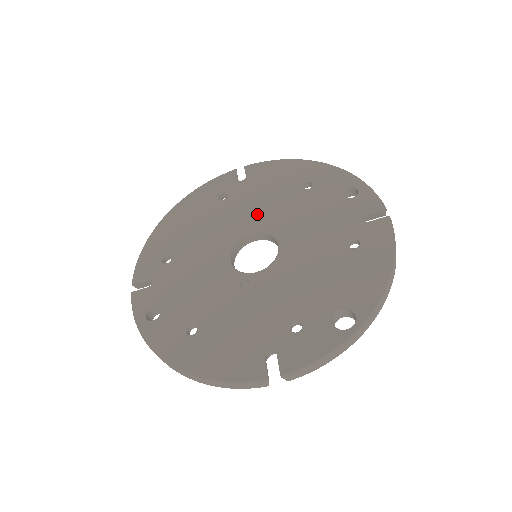
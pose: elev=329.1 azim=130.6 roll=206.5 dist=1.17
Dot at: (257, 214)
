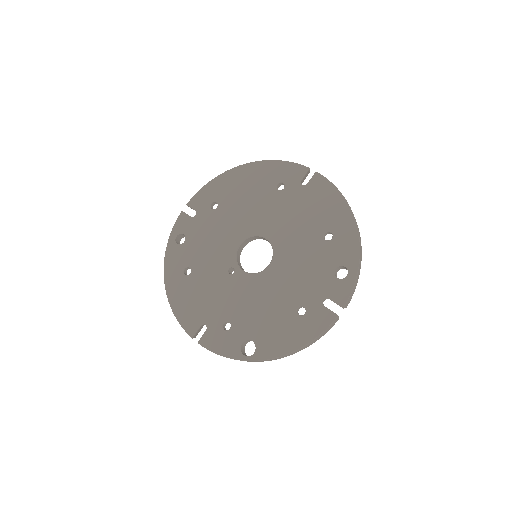
Dot at: (282, 226)
